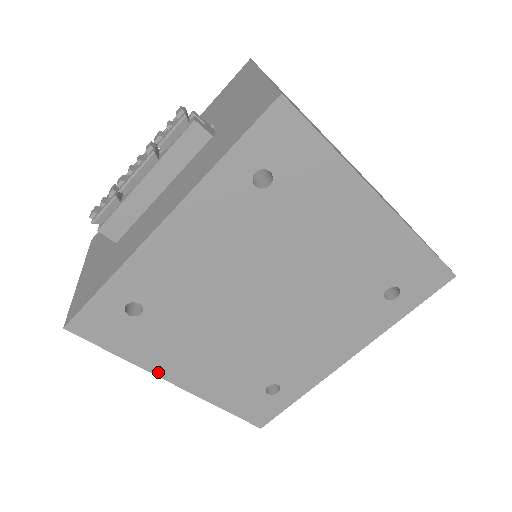
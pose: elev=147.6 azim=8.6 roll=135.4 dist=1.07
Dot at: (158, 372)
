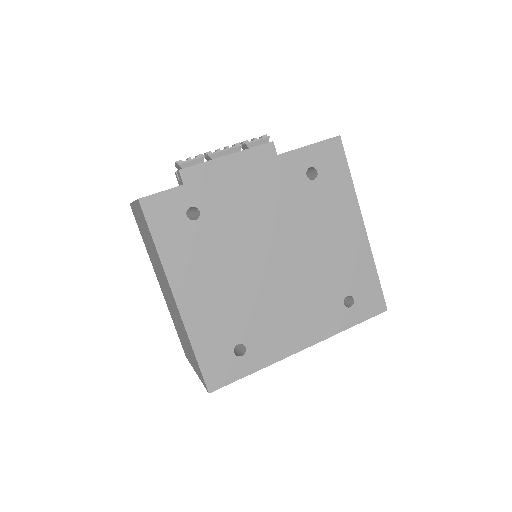
Dot at: (172, 280)
